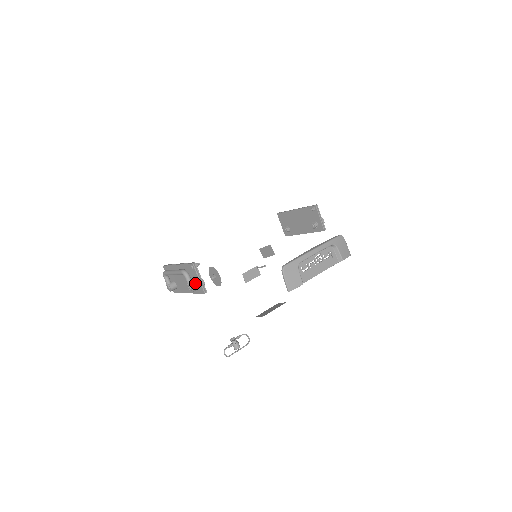
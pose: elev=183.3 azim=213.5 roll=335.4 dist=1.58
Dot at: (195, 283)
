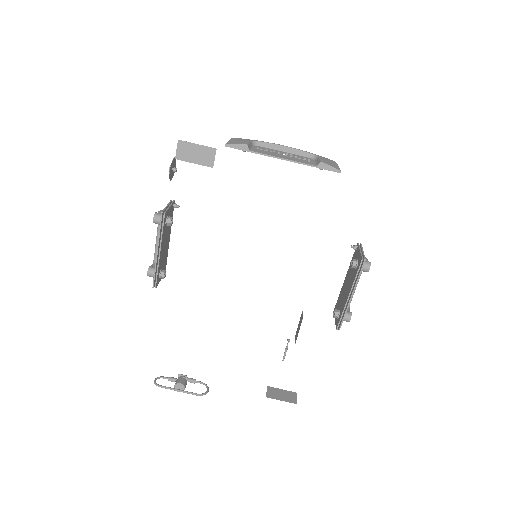
Dot at: occluded
